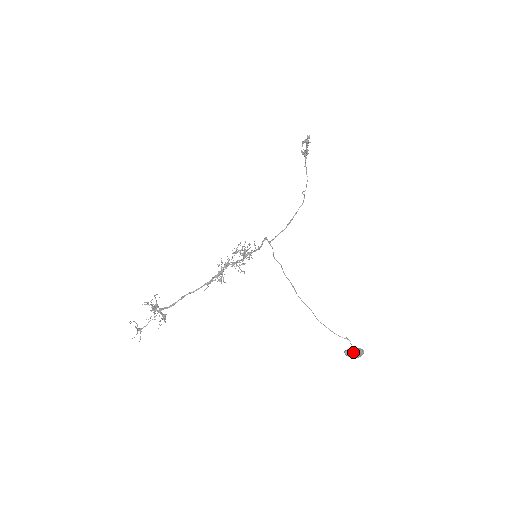
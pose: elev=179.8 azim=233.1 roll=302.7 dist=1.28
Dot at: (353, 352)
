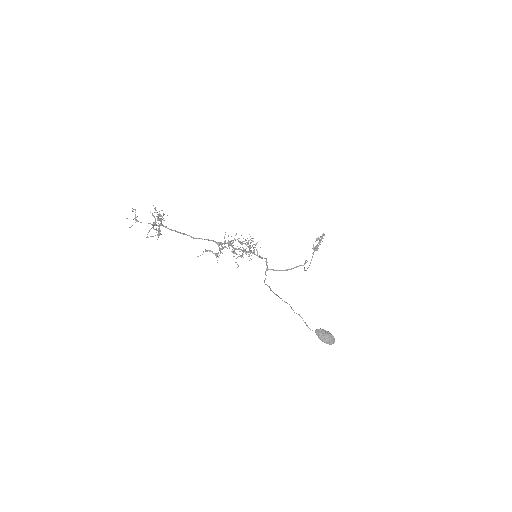
Dot at: (325, 332)
